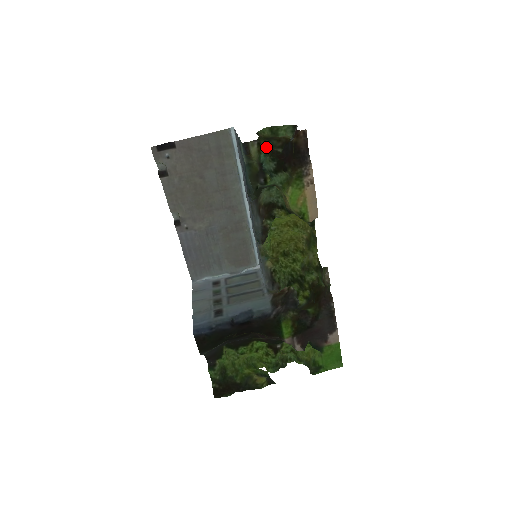
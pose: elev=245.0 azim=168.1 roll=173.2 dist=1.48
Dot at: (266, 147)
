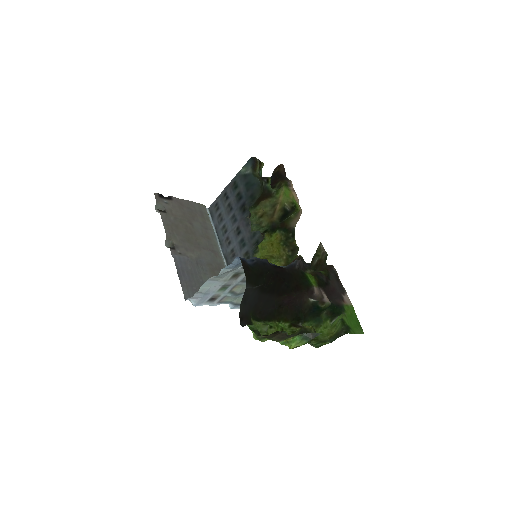
Dot at: (261, 171)
